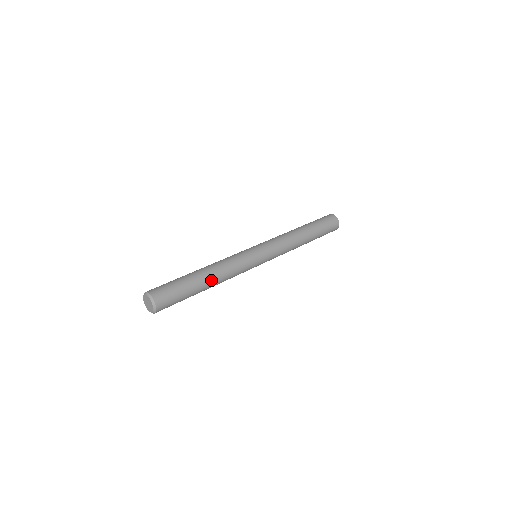
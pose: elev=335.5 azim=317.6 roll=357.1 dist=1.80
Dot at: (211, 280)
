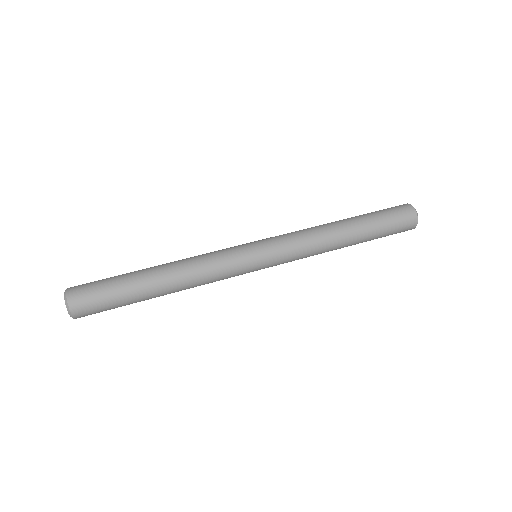
Dot at: (163, 278)
